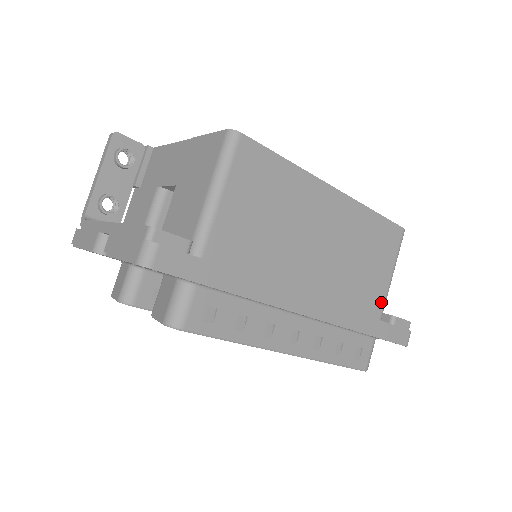
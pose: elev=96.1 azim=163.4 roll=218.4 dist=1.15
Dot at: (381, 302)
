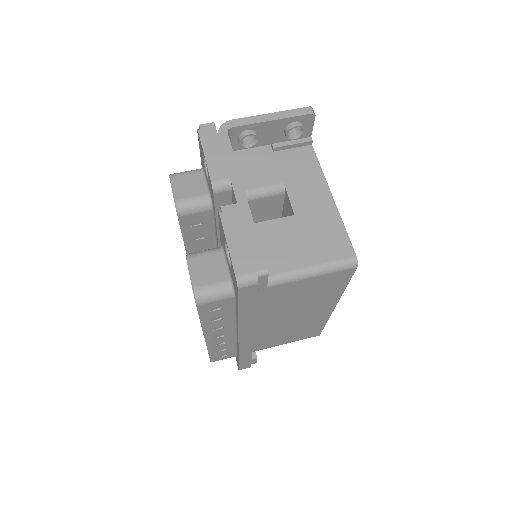
Dot at: (263, 348)
